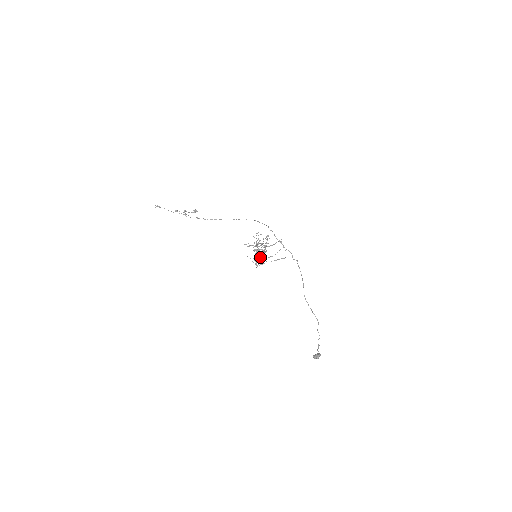
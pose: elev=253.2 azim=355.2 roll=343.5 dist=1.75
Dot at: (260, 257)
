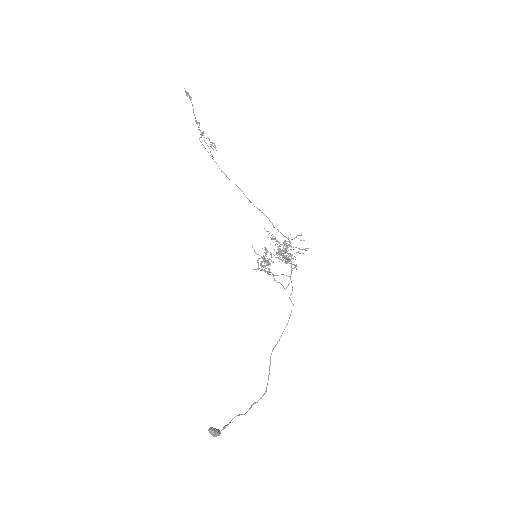
Dot at: (265, 262)
